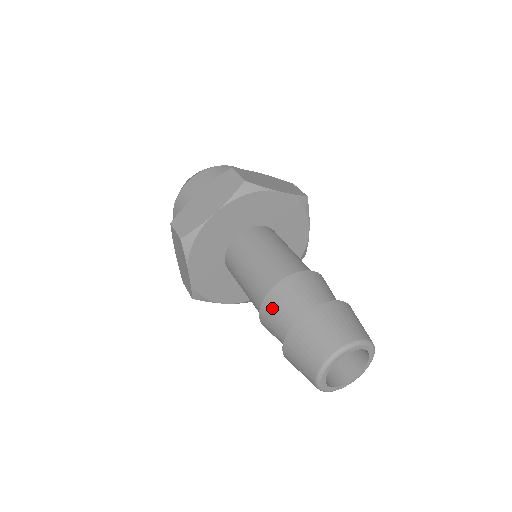
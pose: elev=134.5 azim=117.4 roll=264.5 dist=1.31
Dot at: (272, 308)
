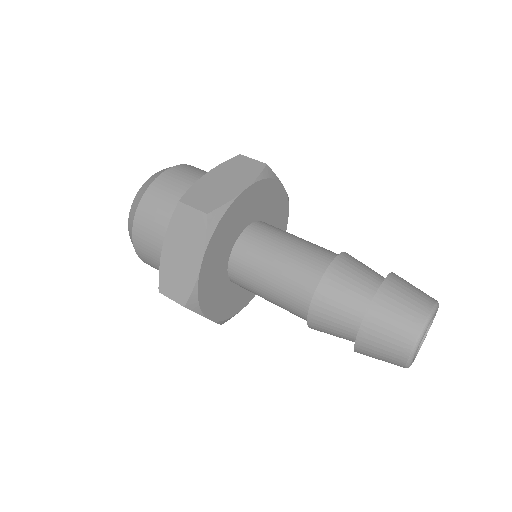
Dot at: (336, 284)
